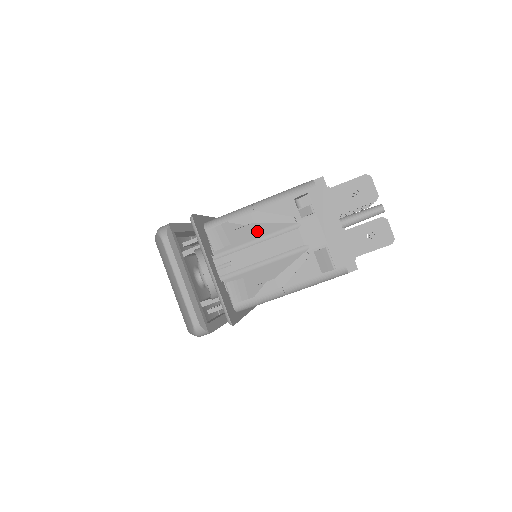
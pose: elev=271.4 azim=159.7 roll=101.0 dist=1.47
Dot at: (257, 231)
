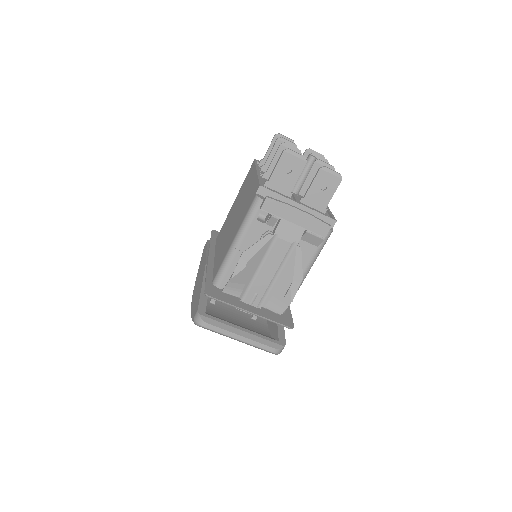
Dot at: (254, 263)
